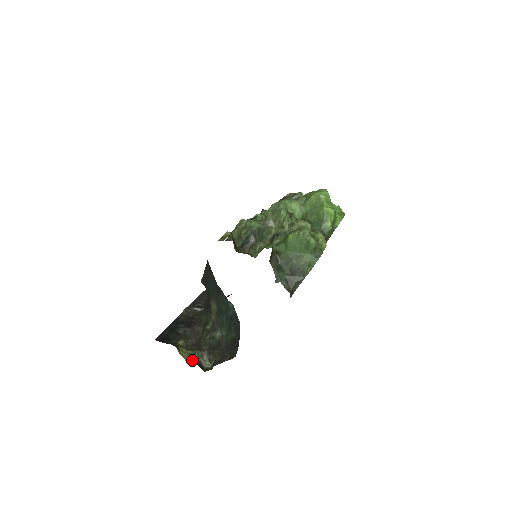
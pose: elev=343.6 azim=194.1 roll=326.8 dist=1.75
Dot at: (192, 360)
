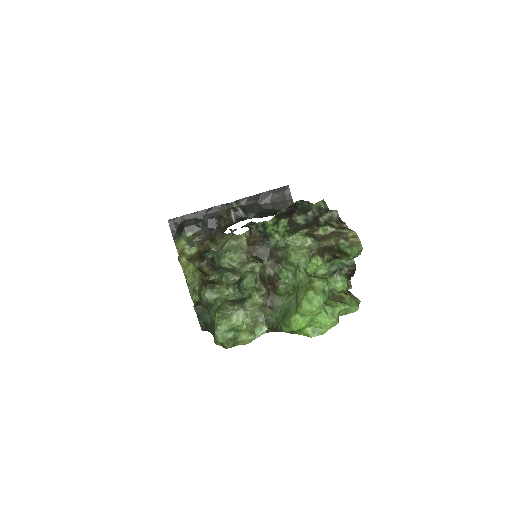
Dot at: occluded
